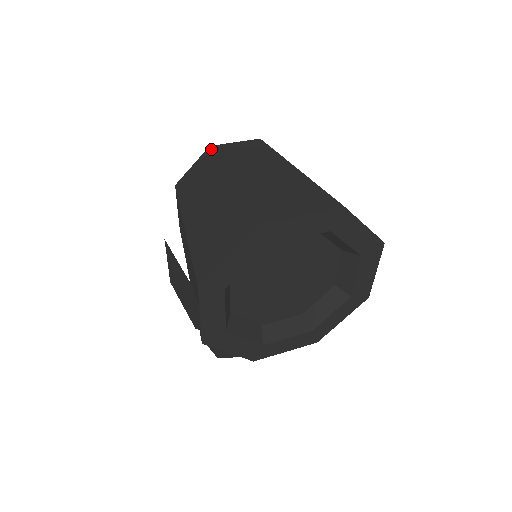
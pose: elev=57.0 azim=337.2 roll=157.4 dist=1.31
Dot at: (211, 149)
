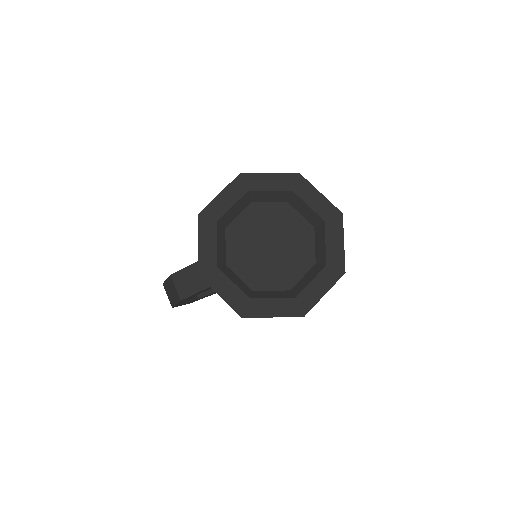
Dot at: occluded
